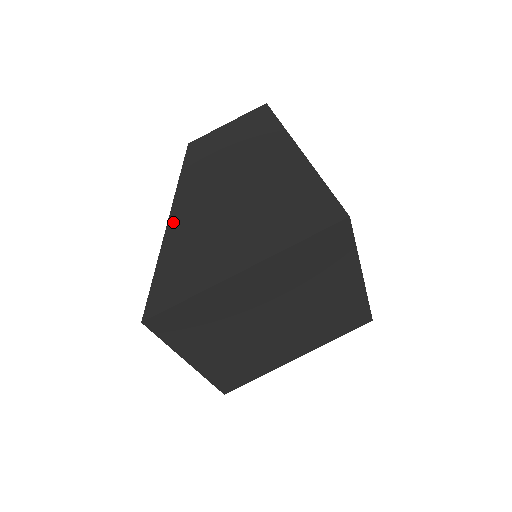
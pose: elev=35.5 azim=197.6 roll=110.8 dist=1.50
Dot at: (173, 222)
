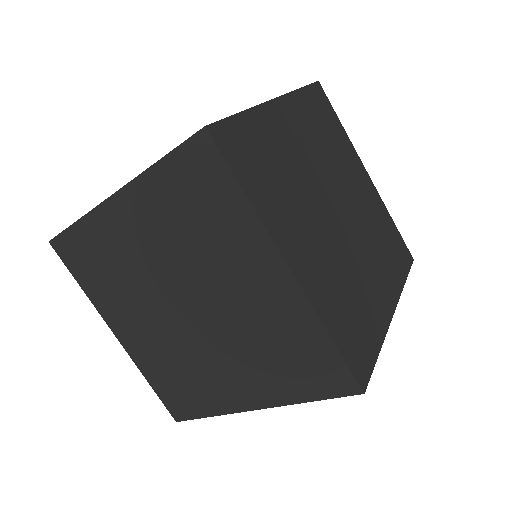
Dot at: occluded
